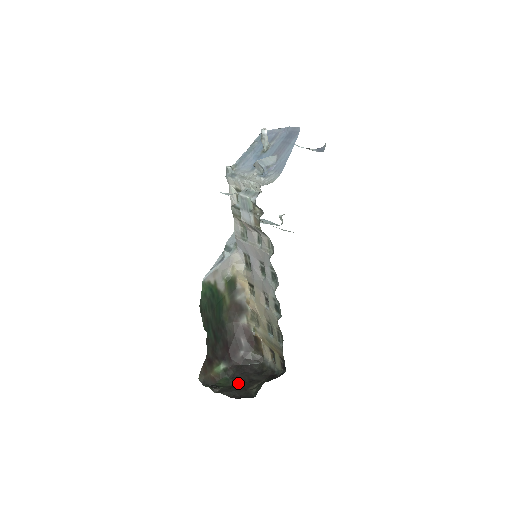
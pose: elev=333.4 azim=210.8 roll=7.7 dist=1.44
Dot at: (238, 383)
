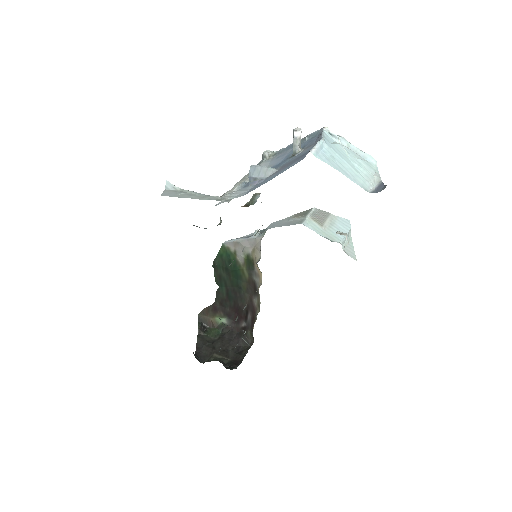
Dot at: (217, 343)
